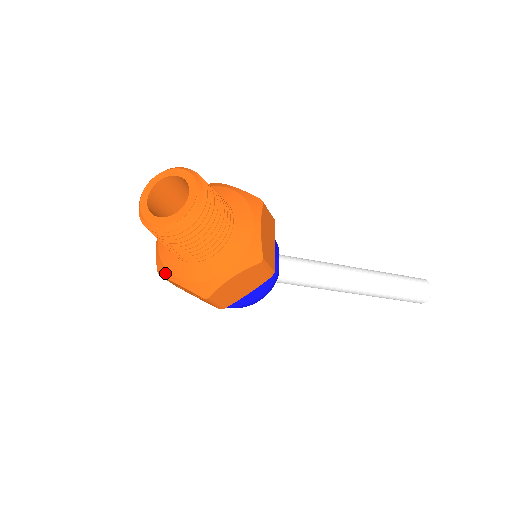
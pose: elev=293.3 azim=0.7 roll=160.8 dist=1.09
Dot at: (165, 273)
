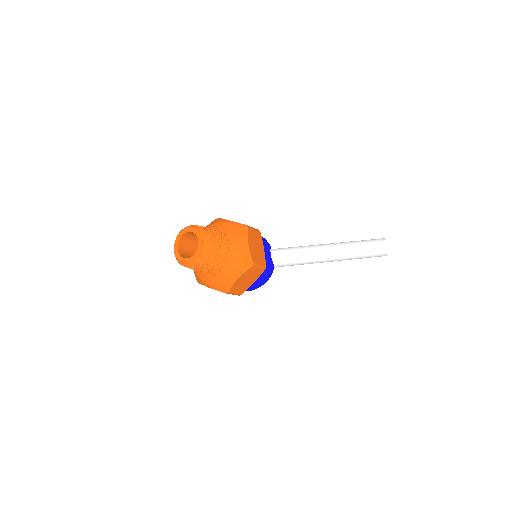
Dot at: (201, 282)
